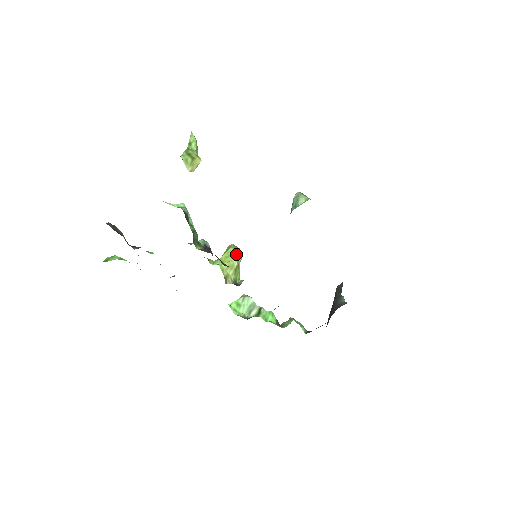
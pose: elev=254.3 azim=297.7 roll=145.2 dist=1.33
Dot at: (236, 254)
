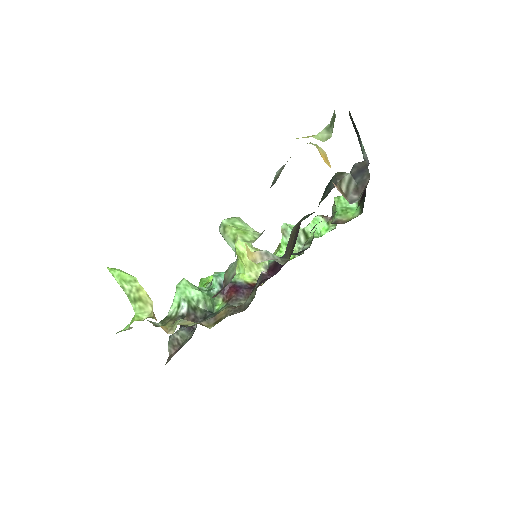
Dot at: (242, 250)
